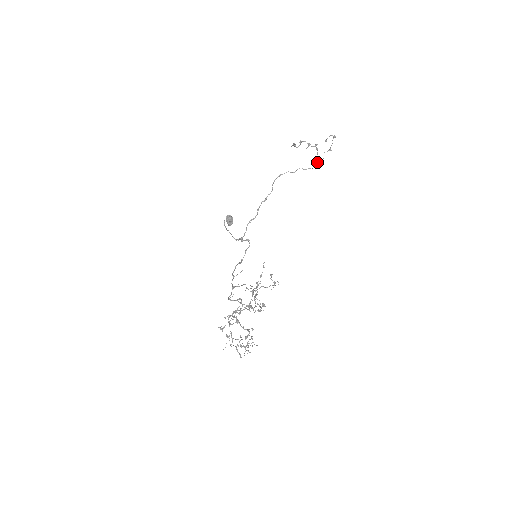
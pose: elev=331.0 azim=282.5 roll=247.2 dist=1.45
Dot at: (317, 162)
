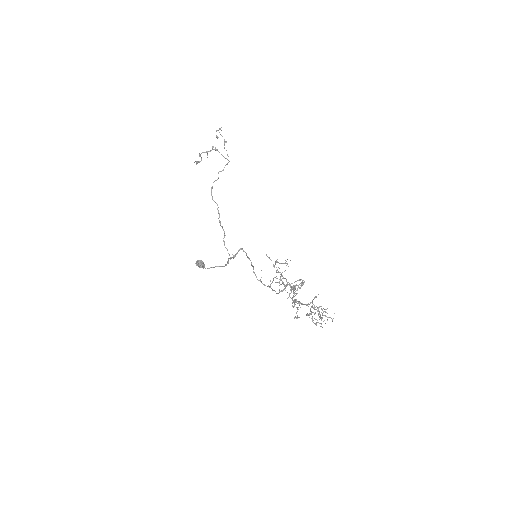
Dot at: (225, 158)
